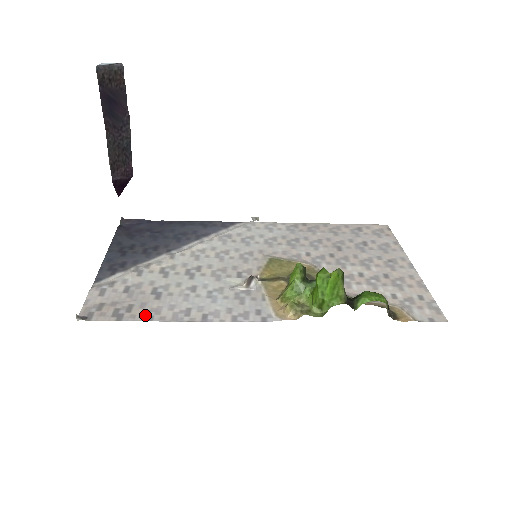
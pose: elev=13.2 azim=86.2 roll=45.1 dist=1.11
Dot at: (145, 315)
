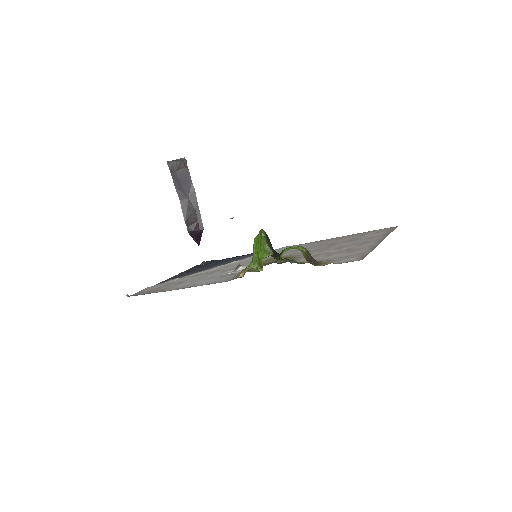
Dot at: (161, 291)
